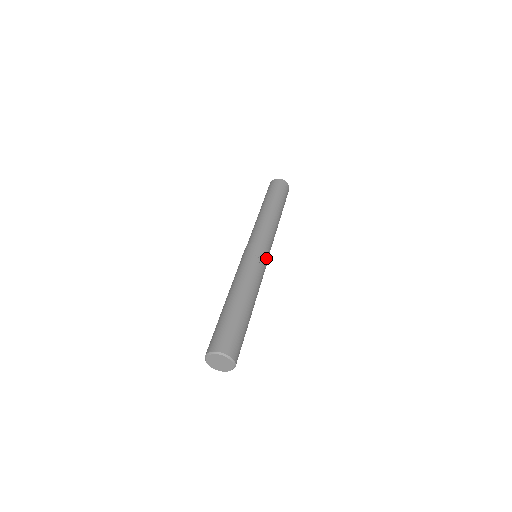
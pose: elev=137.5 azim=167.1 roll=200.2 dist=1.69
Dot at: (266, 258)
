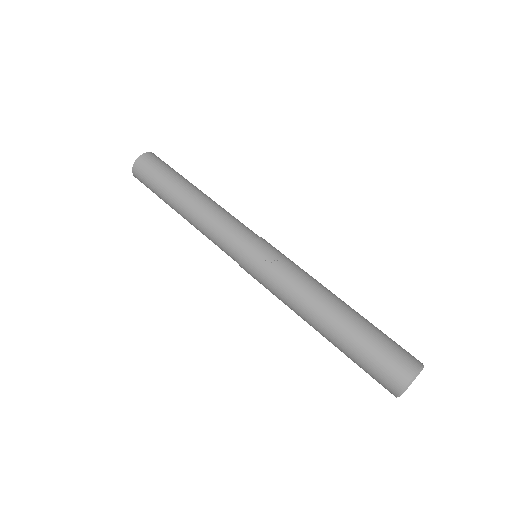
Dot at: (270, 247)
